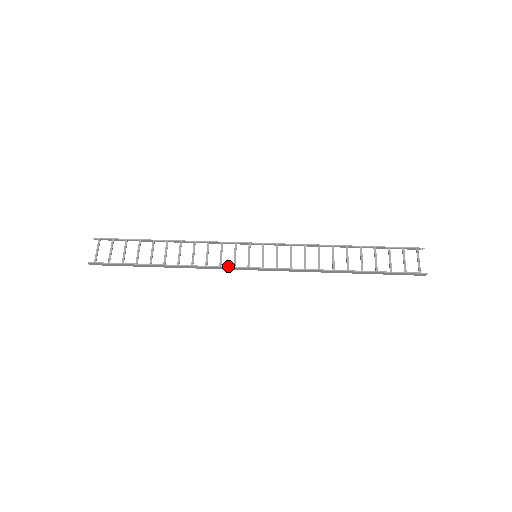
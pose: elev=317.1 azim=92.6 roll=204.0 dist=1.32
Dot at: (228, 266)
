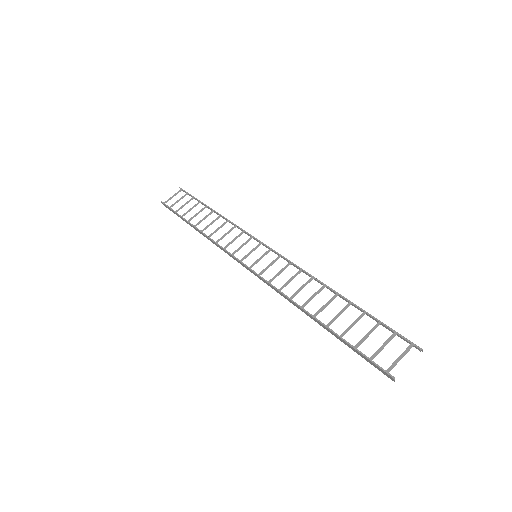
Dot at: occluded
